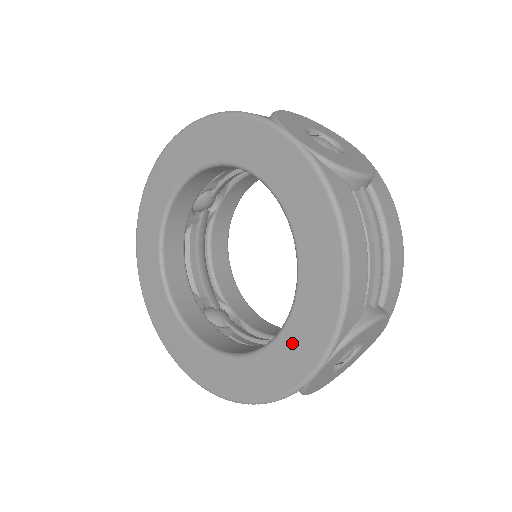
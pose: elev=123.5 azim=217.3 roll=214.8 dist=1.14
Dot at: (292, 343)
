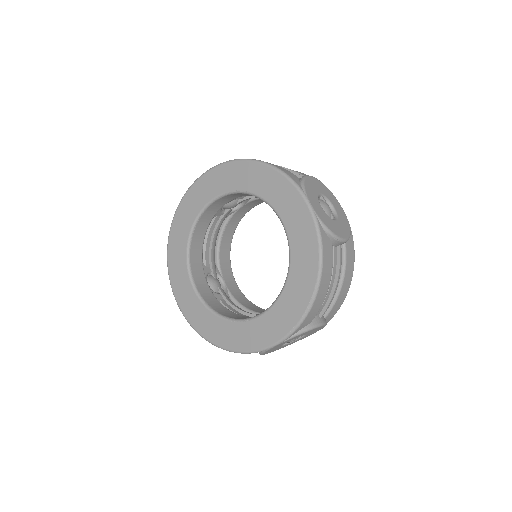
Dot at: (266, 324)
